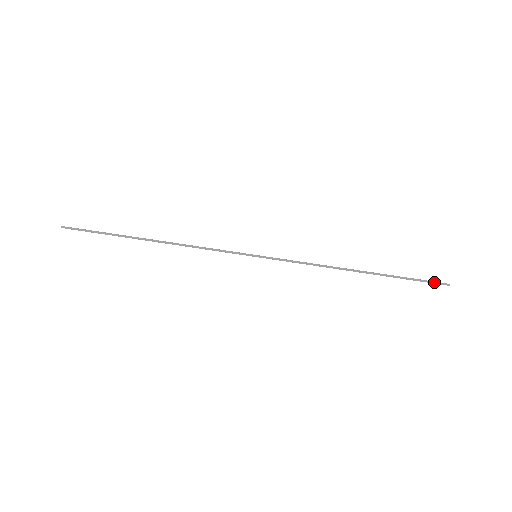
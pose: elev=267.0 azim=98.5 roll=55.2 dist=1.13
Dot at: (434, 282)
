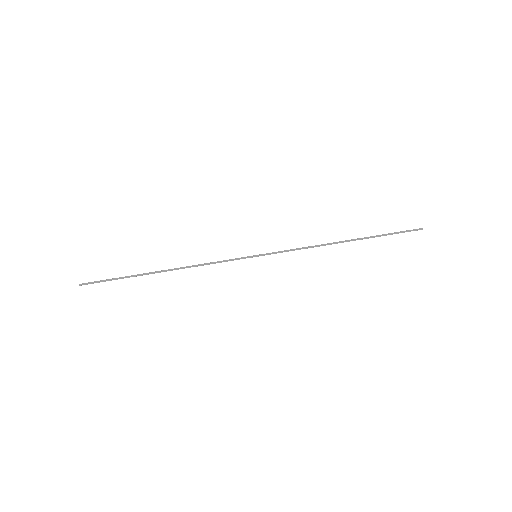
Dot at: (409, 230)
